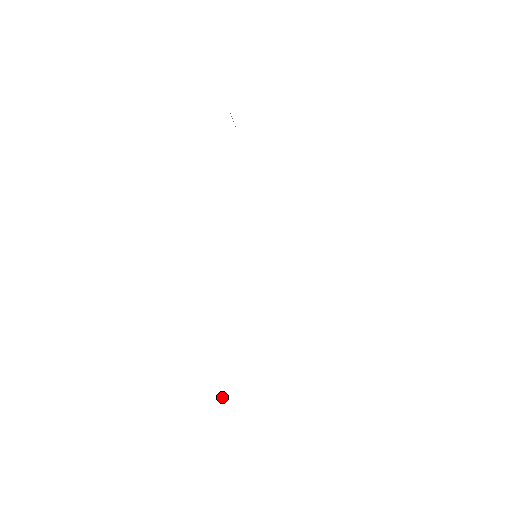
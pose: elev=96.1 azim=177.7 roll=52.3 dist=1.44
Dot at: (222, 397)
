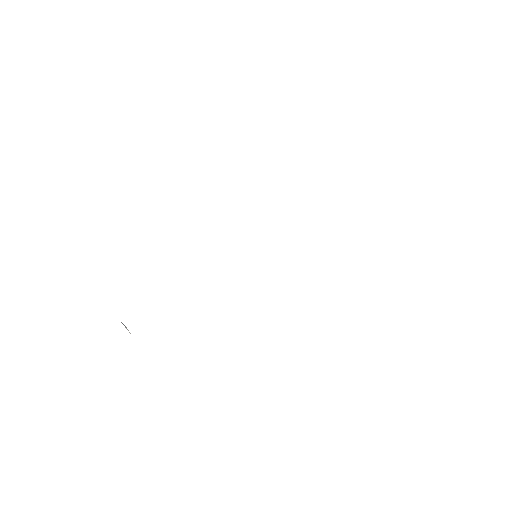
Dot at: (127, 329)
